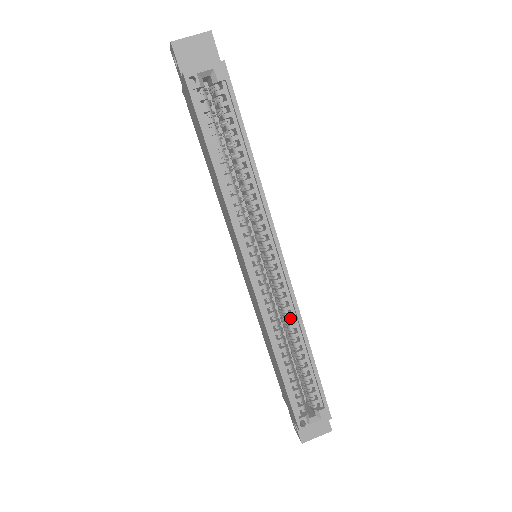
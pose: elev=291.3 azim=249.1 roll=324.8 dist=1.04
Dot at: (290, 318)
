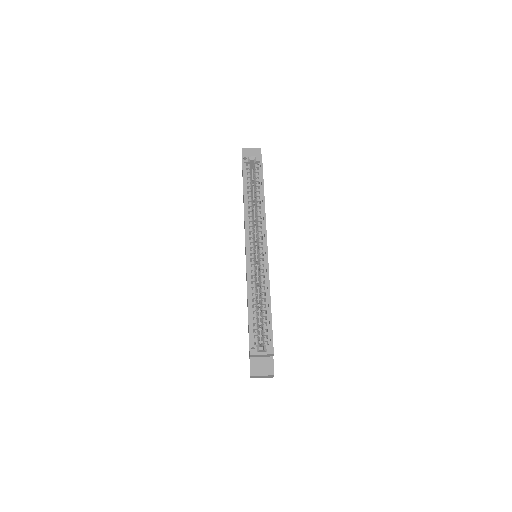
Dot at: (263, 280)
